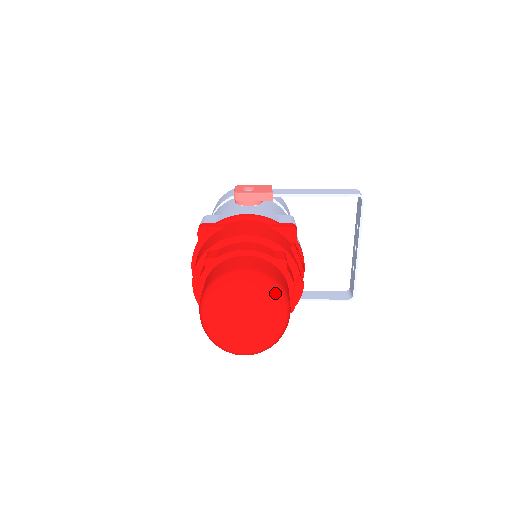
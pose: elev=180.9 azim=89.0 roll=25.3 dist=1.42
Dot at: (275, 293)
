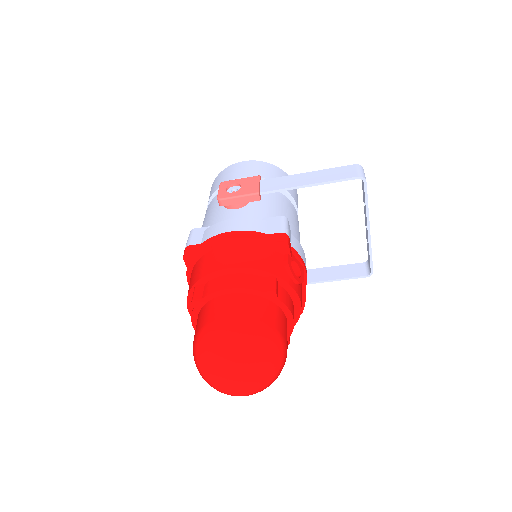
Dot at: (263, 342)
